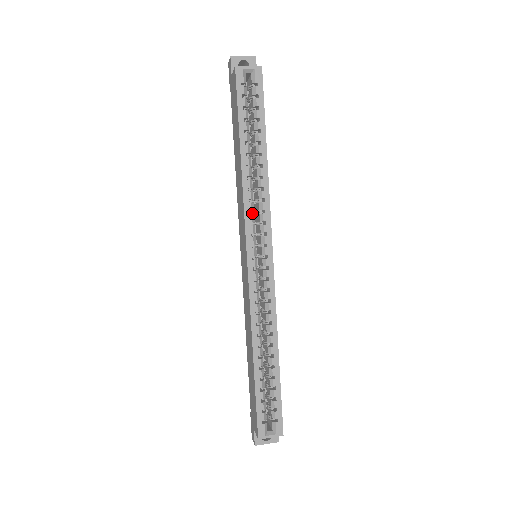
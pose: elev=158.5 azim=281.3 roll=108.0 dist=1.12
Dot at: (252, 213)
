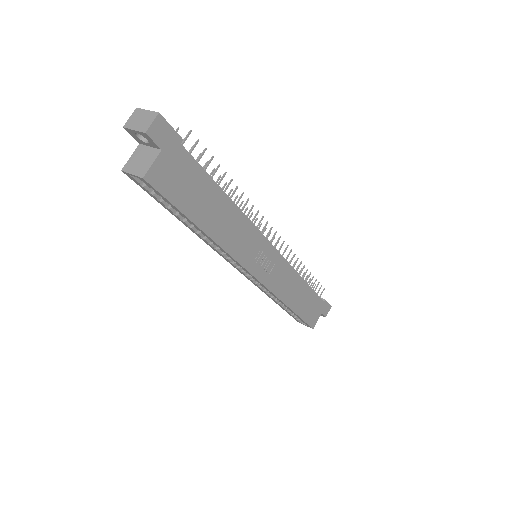
Dot at: occluded
